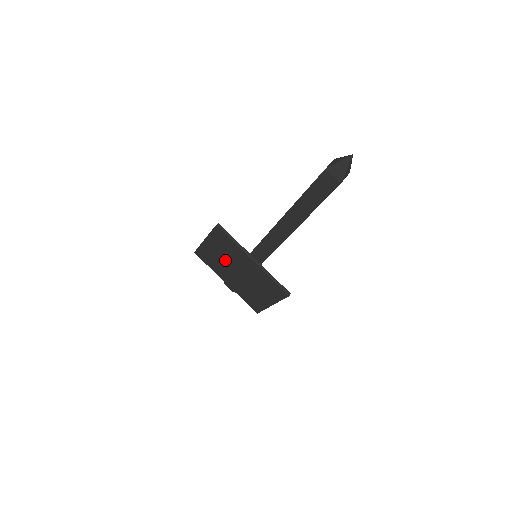
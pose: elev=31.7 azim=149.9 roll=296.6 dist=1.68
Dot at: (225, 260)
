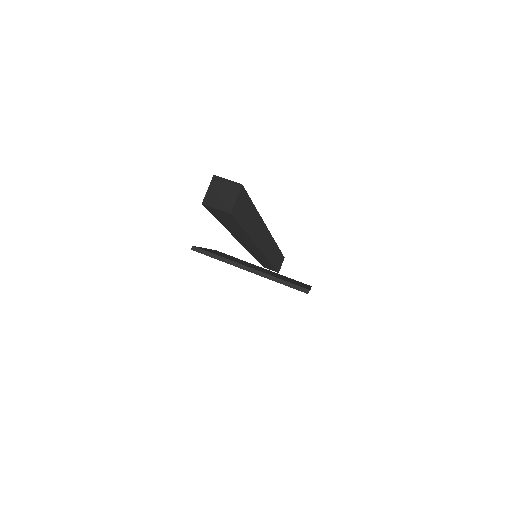
Dot at: occluded
